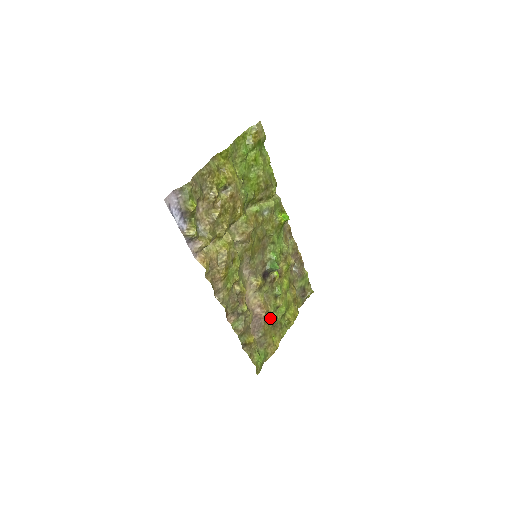
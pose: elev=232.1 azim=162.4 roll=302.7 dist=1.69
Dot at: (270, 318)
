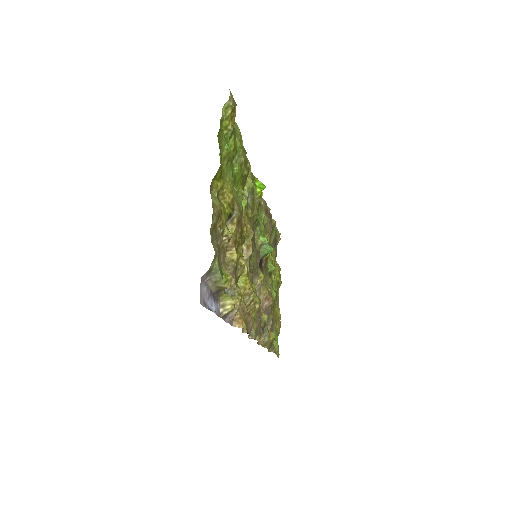
Dot at: (272, 299)
